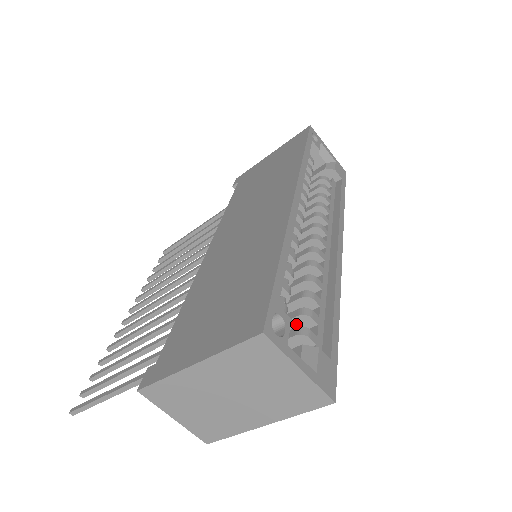
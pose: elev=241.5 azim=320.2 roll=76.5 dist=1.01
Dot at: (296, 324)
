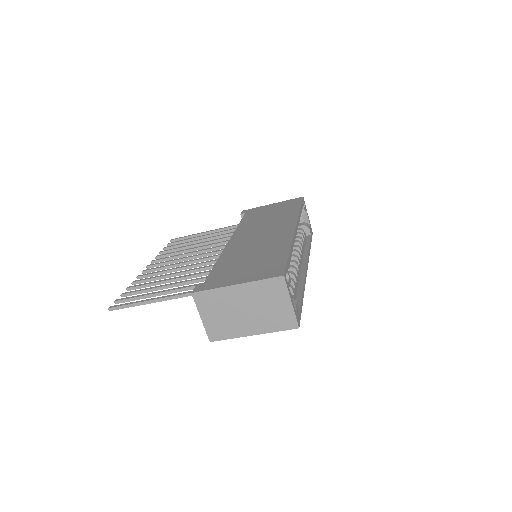
Dot at: occluded
